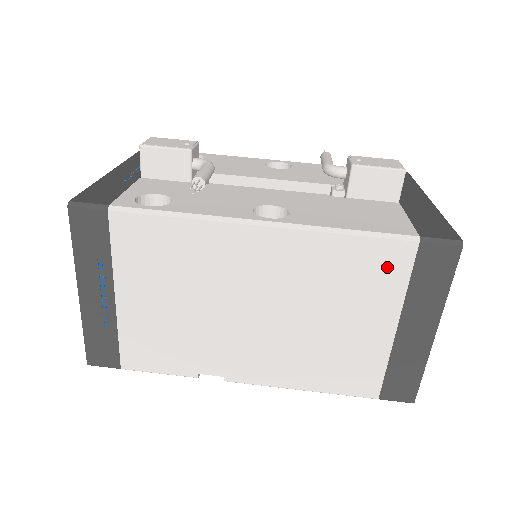
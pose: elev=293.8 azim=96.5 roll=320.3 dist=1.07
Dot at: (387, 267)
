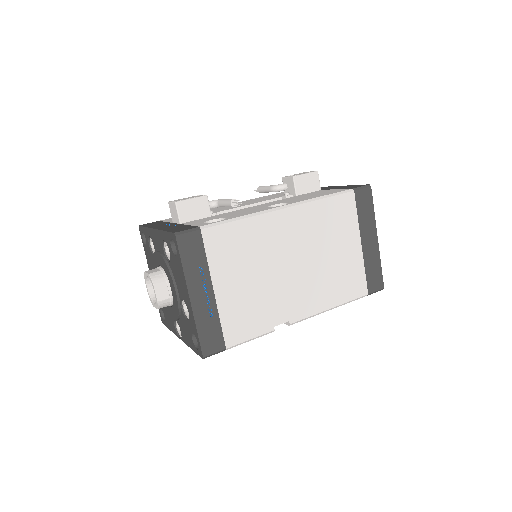
Dot at: (346, 210)
